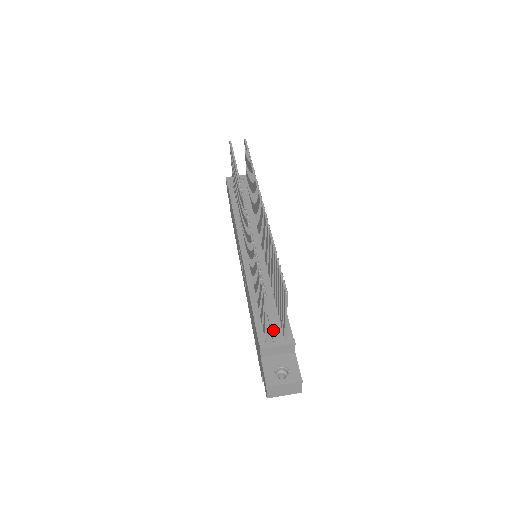
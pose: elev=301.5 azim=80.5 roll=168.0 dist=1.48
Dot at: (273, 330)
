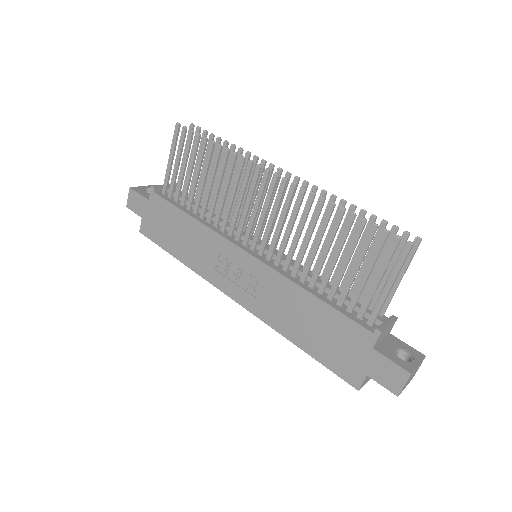
Dot at: (369, 312)
